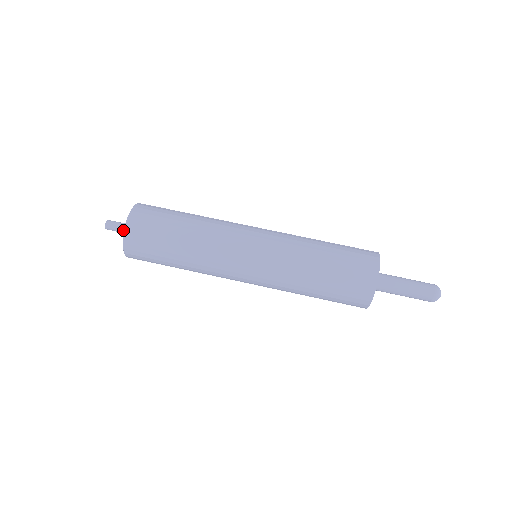
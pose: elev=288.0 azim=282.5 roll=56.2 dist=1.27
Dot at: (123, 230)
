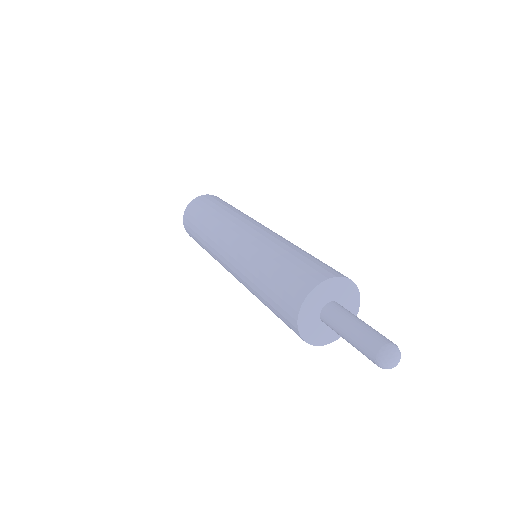
Dot at: occluded
